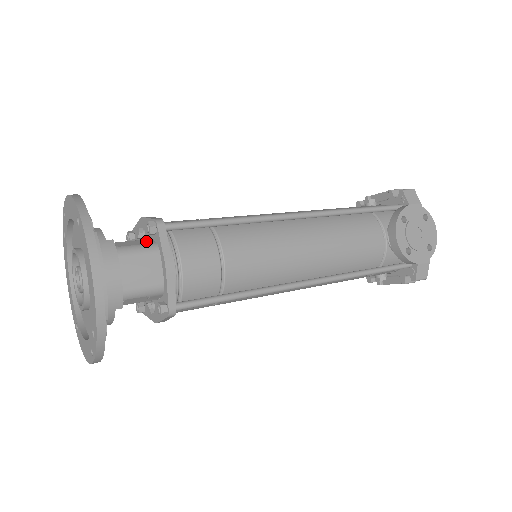
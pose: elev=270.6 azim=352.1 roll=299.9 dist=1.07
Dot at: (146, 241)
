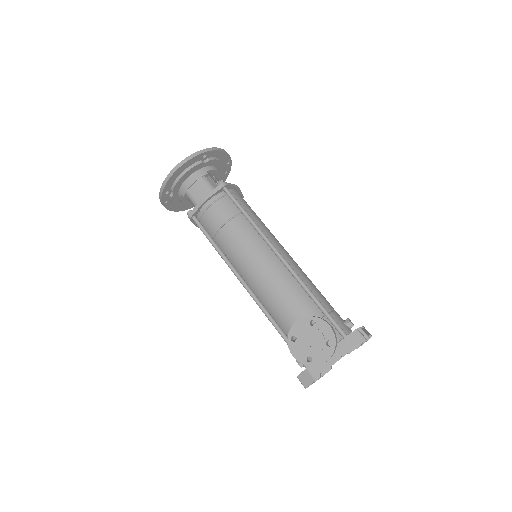
Dot at: occluded
